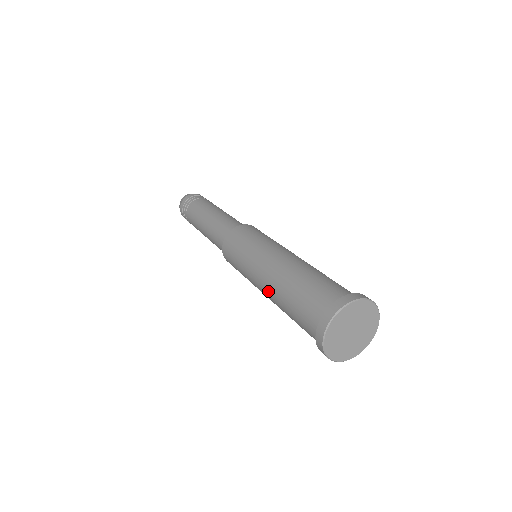
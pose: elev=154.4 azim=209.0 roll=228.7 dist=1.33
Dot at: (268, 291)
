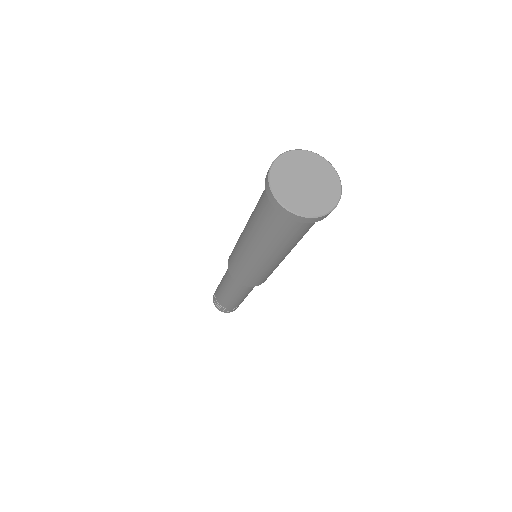
Dot at: (250, 240)
